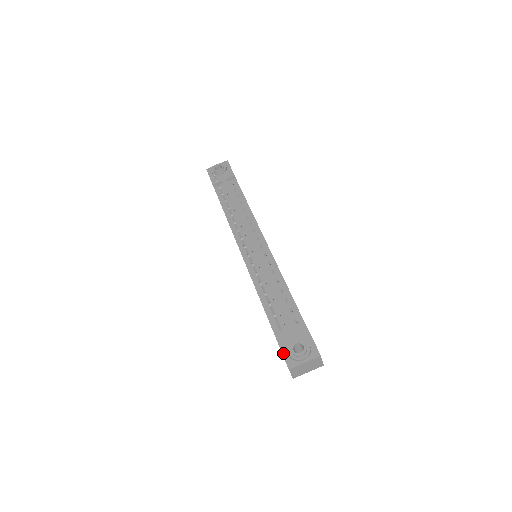
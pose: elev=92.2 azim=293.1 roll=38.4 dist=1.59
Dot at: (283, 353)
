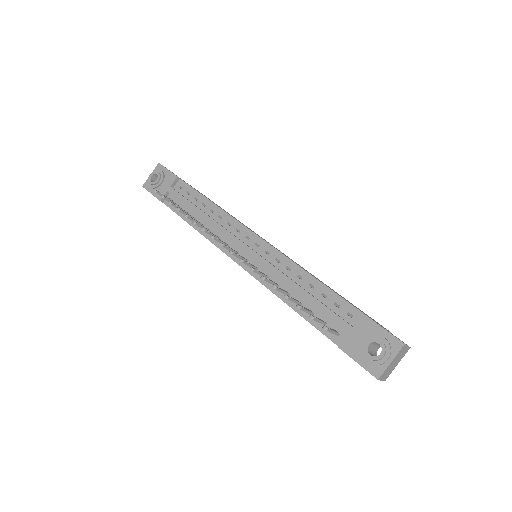
Dot at: (359, 363)
